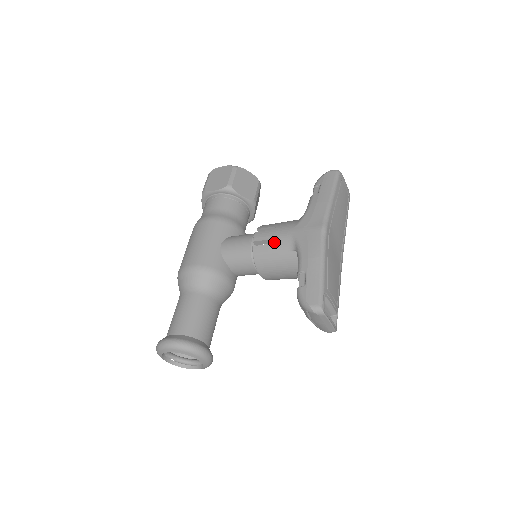
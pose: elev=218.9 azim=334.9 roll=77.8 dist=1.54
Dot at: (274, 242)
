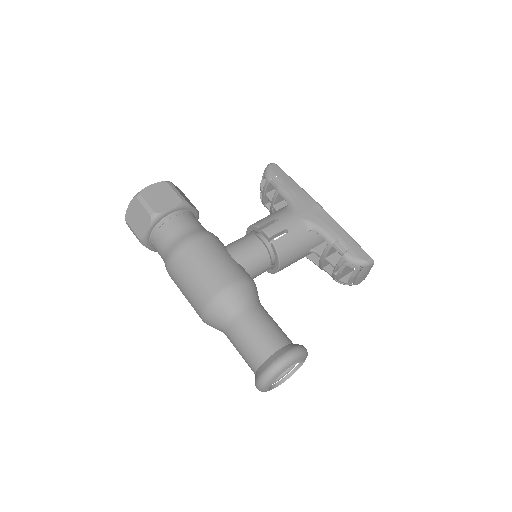
Dot at: (290, 230)
